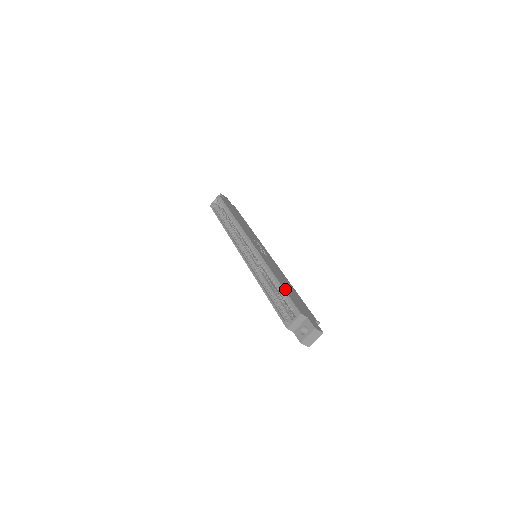
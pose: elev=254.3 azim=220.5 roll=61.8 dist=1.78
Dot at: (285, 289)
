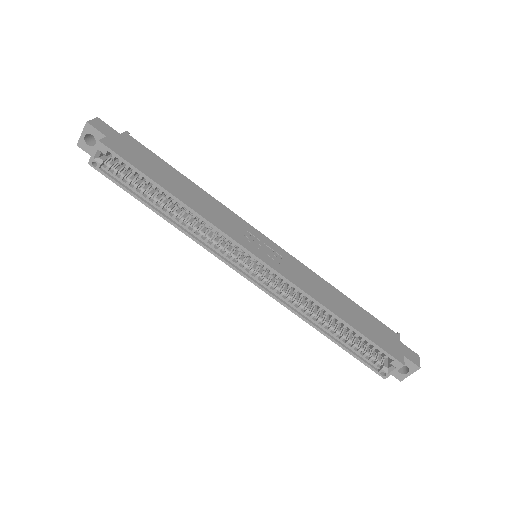
Dot at: (361, 331)
